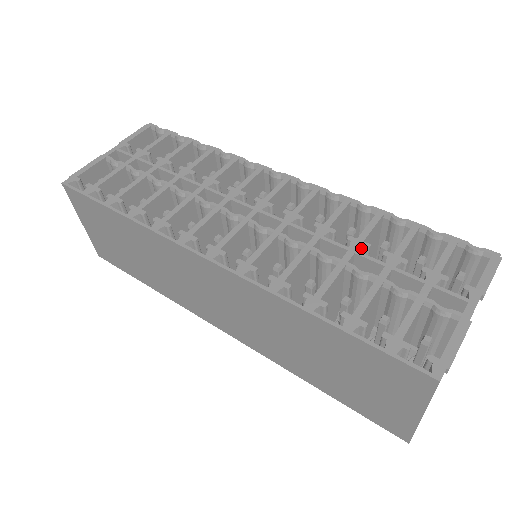
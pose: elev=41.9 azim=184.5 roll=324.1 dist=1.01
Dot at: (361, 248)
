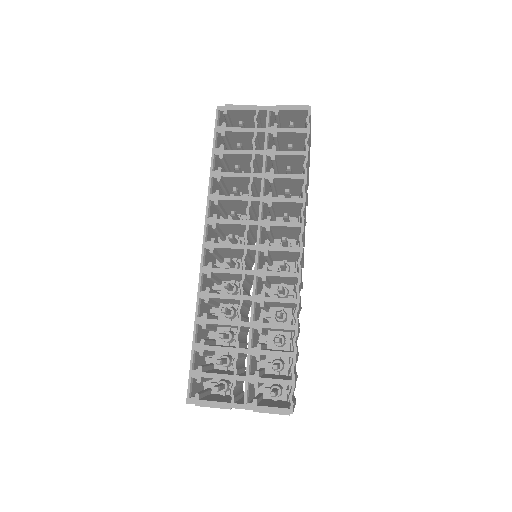
Dot at: occluded
